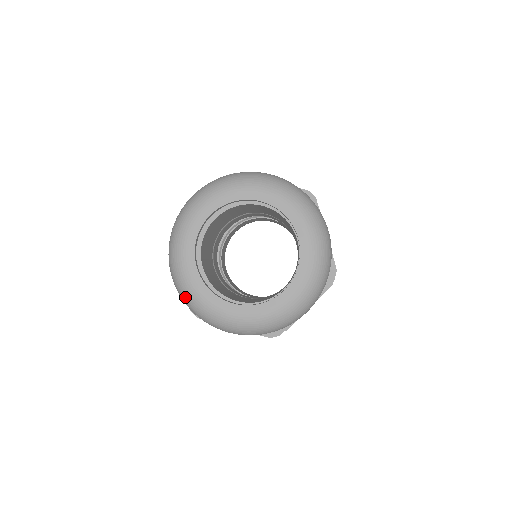
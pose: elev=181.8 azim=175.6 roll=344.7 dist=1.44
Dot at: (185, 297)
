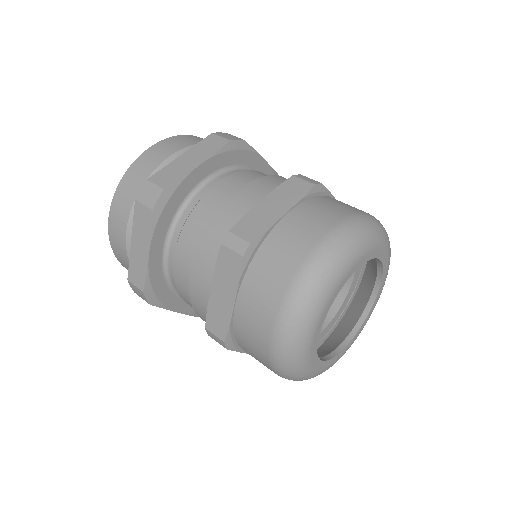
Dot at: occluded
